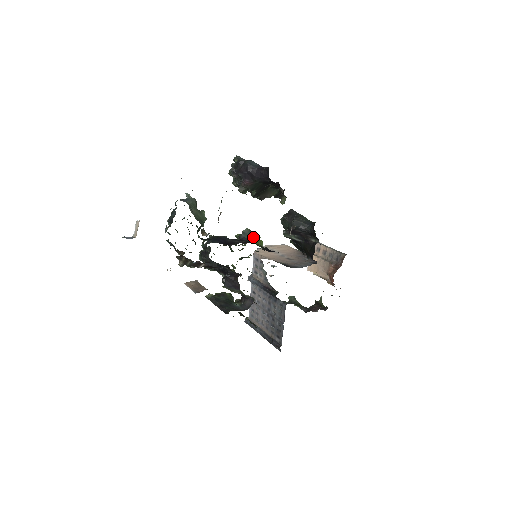
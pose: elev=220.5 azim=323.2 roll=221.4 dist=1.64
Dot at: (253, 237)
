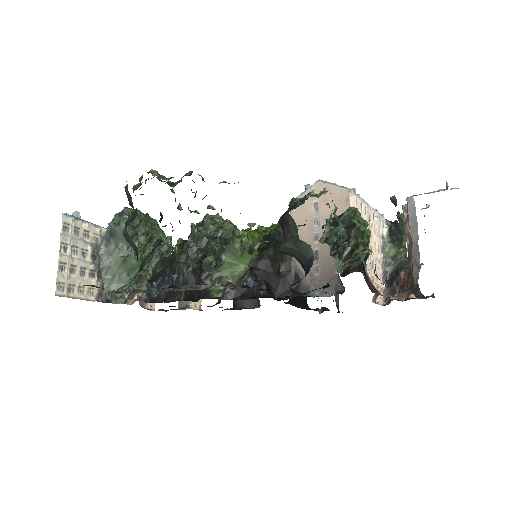
Dot at: (229, 254)
